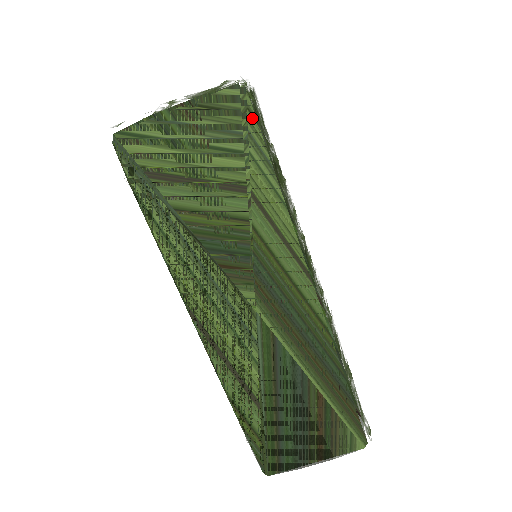
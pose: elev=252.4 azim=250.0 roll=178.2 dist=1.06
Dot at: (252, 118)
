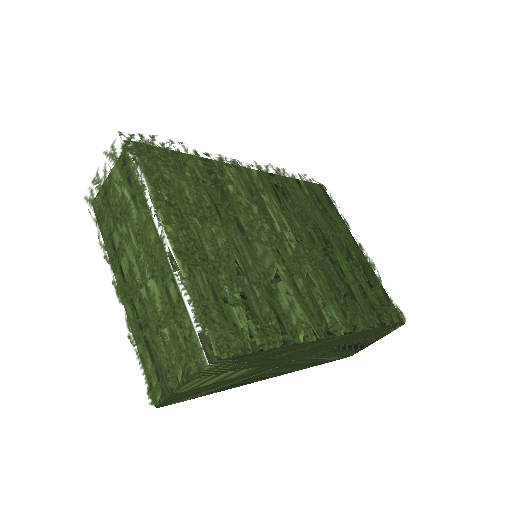
Dot at: (235, 358)
